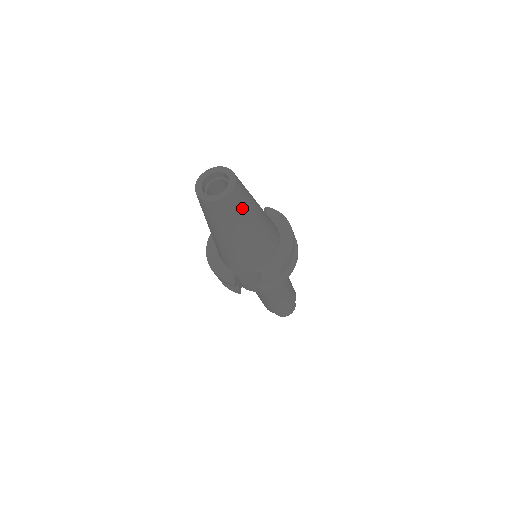
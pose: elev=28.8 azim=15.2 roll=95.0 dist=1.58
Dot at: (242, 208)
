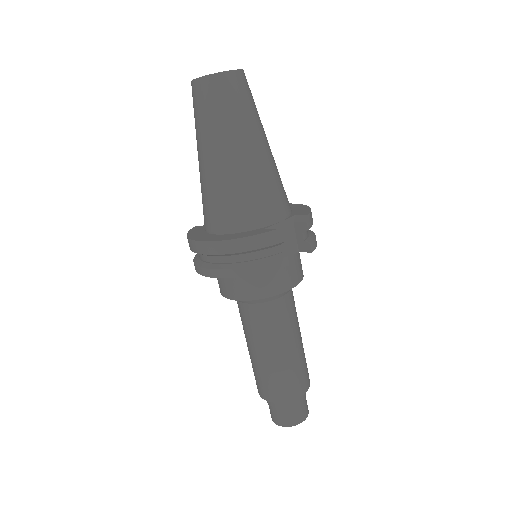
Dot at: occluded
